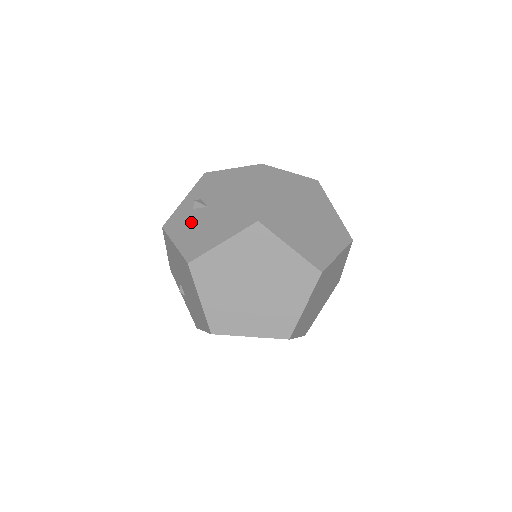
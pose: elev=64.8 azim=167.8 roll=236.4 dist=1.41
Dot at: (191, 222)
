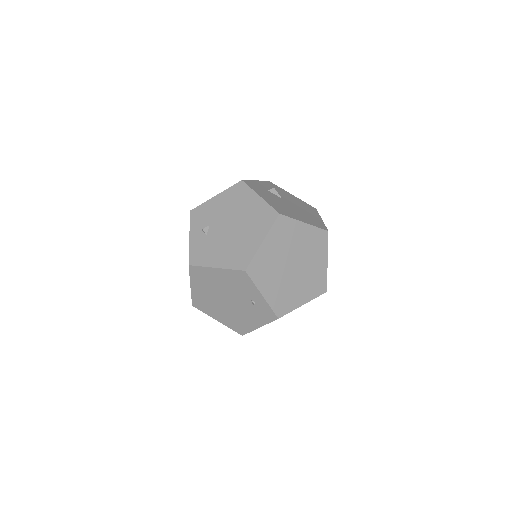
Dot at: (271, 196)
